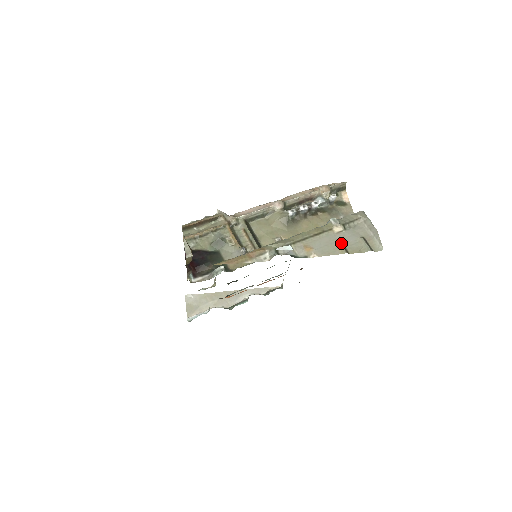
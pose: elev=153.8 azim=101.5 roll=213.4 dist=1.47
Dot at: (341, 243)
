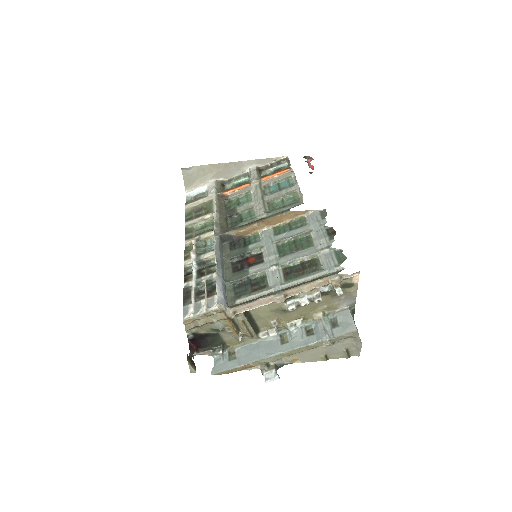
Dot at: (325, 353)
